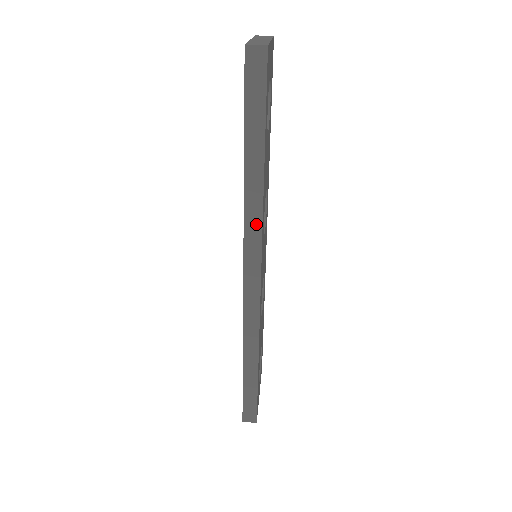
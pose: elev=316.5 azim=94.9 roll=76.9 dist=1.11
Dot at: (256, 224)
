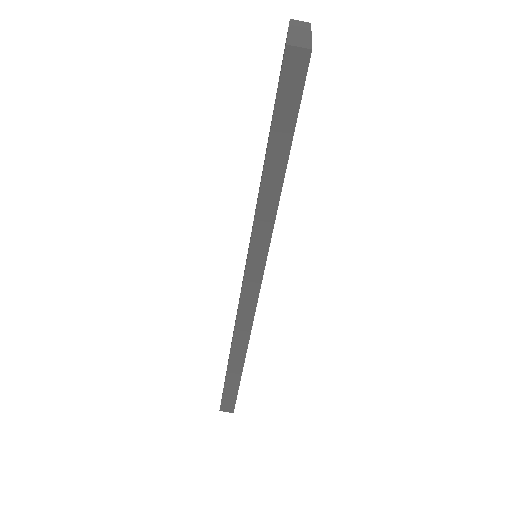
Dot at: (265, 233)
